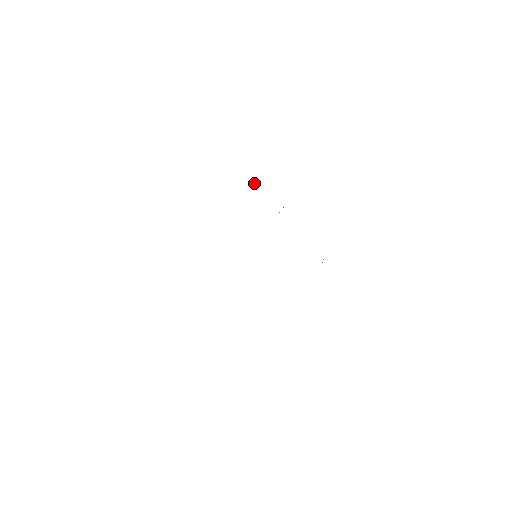
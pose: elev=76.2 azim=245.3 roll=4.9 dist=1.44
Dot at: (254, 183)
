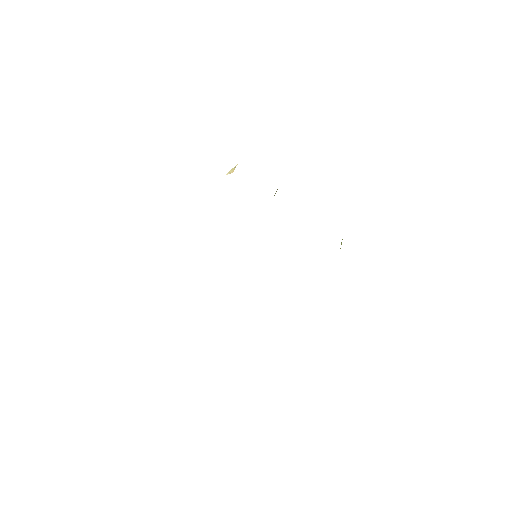
Dot at: (234, 167)
